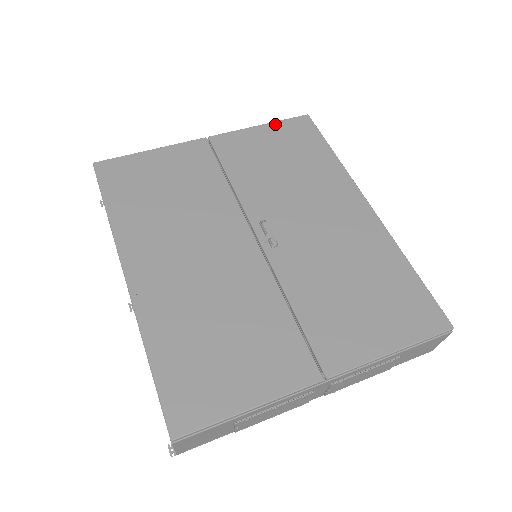
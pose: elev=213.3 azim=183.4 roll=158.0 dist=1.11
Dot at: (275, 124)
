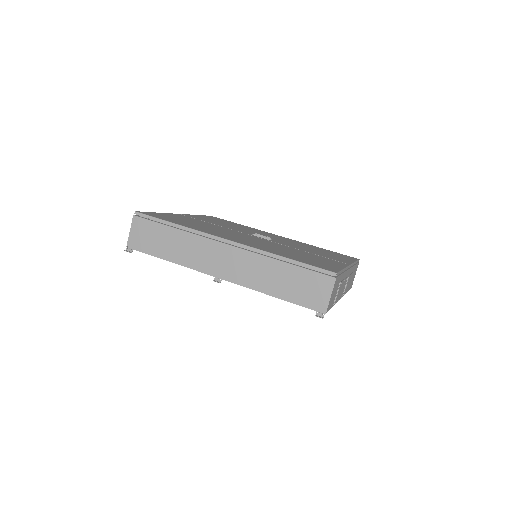
Dot at: occluded
